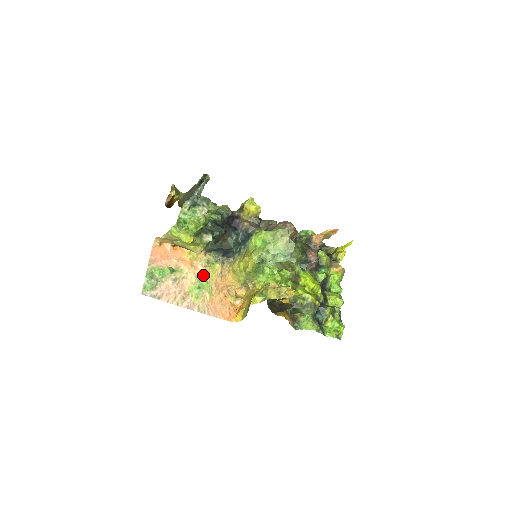
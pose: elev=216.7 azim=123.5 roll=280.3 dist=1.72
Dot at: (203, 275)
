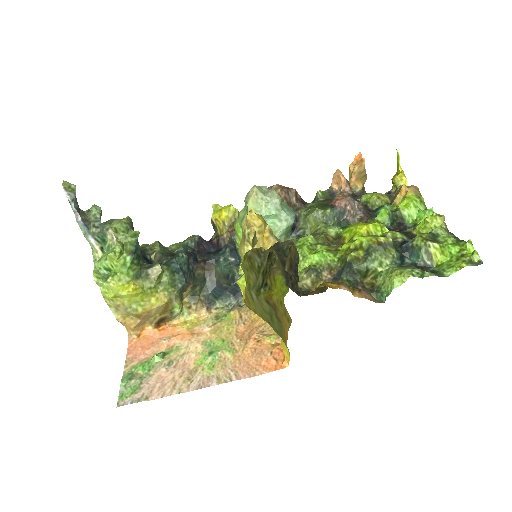
Dot at: (213, 336)
